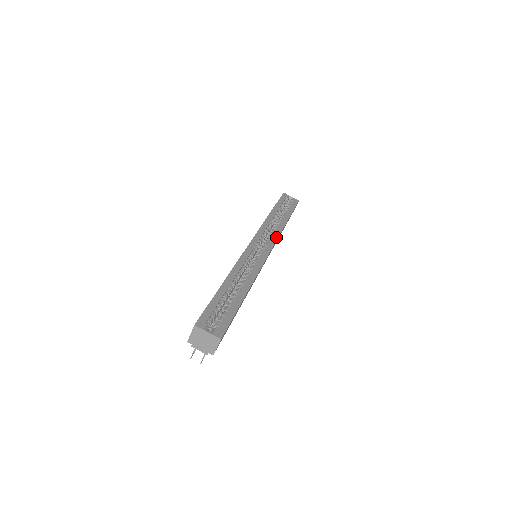
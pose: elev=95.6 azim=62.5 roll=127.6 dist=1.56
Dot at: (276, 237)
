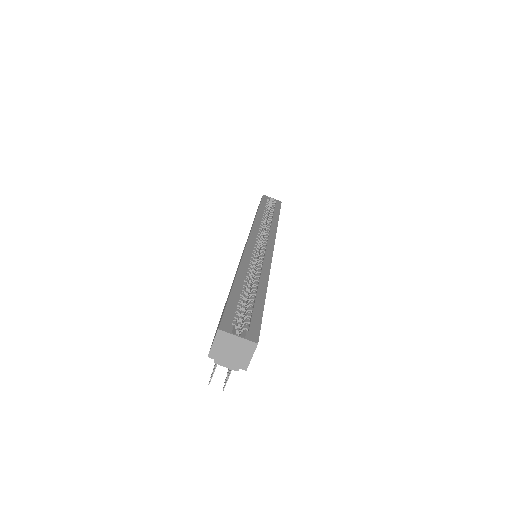
Dot at: (274, 234)
